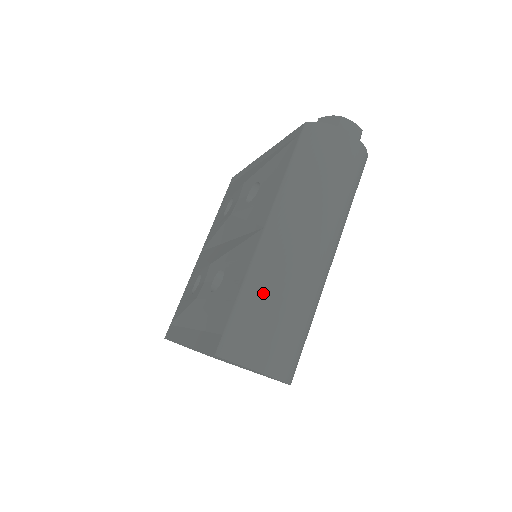
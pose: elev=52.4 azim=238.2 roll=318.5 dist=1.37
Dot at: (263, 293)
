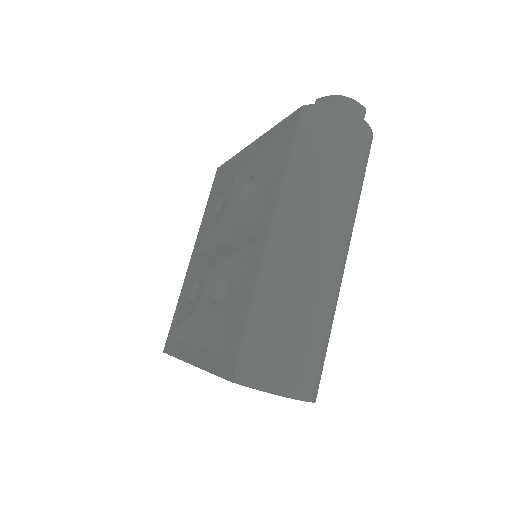
Dot at: (278, 306)
